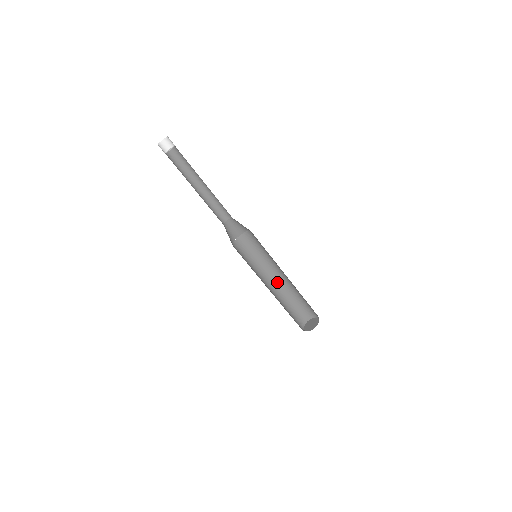
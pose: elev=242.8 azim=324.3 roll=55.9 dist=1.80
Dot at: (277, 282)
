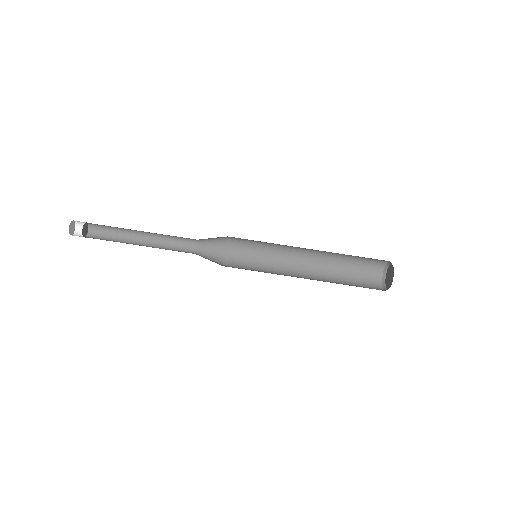
Dot at: (309, 269)
